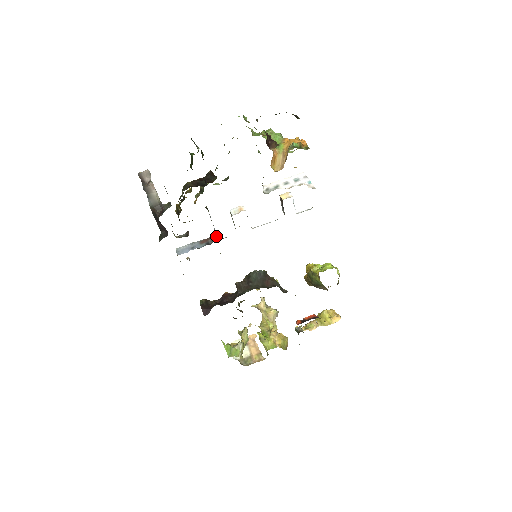
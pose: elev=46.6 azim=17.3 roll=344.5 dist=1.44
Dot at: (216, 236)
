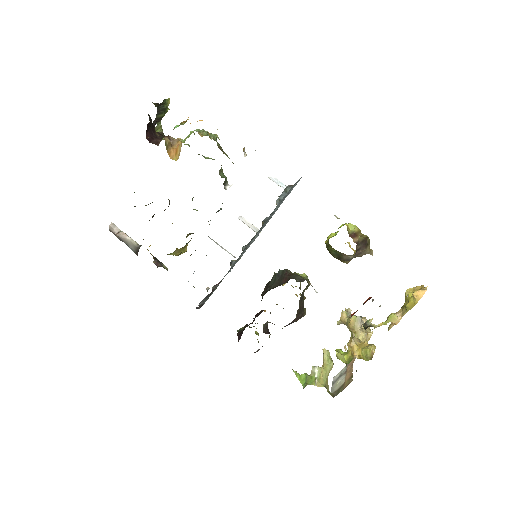
Dot at: occluded
